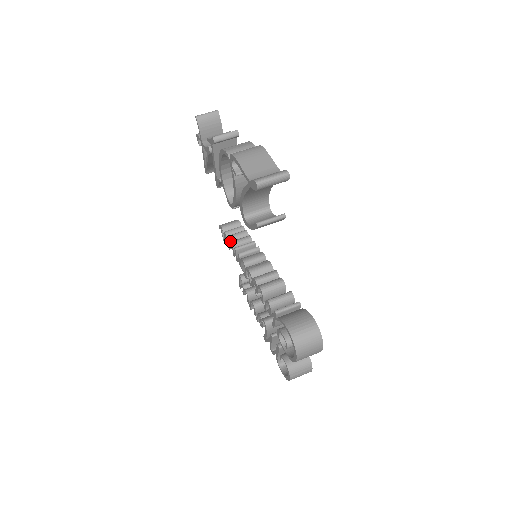
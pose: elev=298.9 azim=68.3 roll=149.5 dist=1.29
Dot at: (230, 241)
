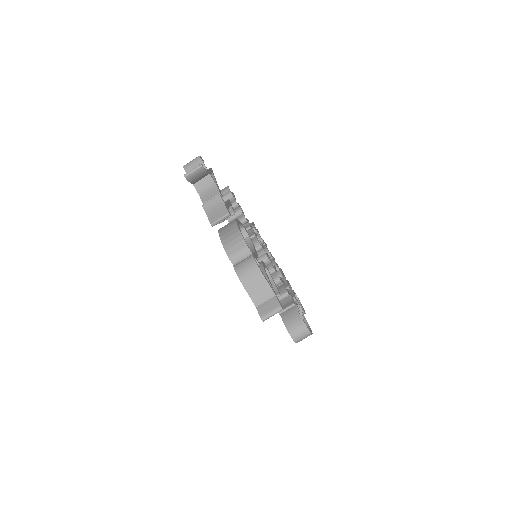
Dot at: (229, 222)
